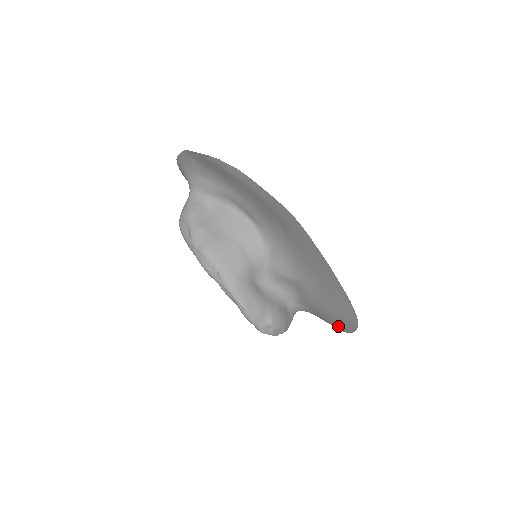
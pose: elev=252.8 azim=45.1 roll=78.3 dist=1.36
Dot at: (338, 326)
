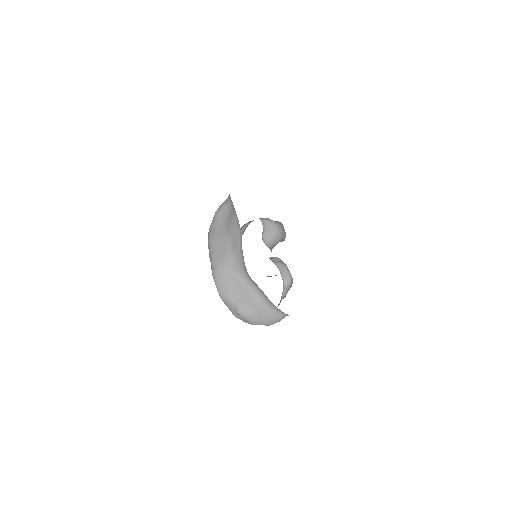
Dot at: occluded
